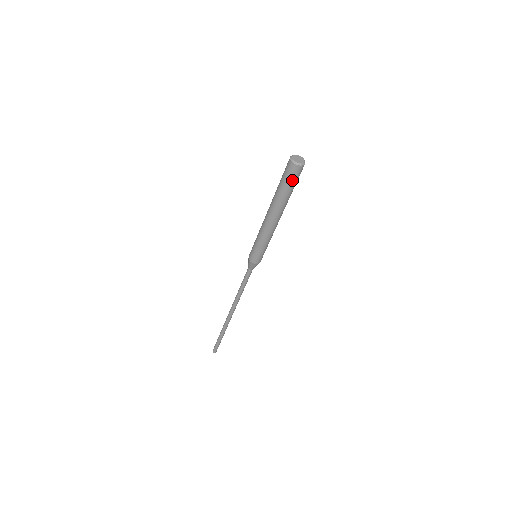
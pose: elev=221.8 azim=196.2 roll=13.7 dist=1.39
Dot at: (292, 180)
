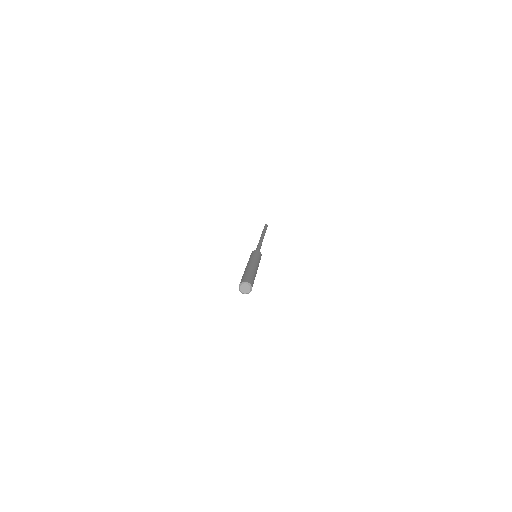
Dot at: occluded
